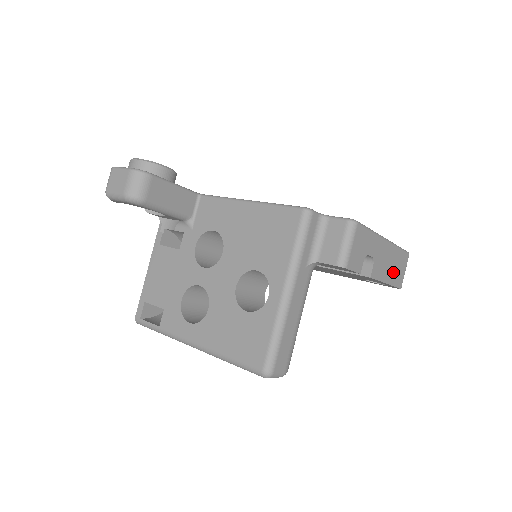
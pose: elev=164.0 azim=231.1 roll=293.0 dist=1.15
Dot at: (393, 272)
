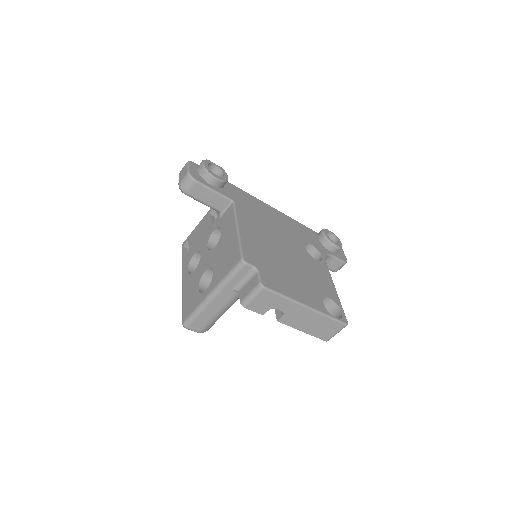
Dot at: (315, 328)
